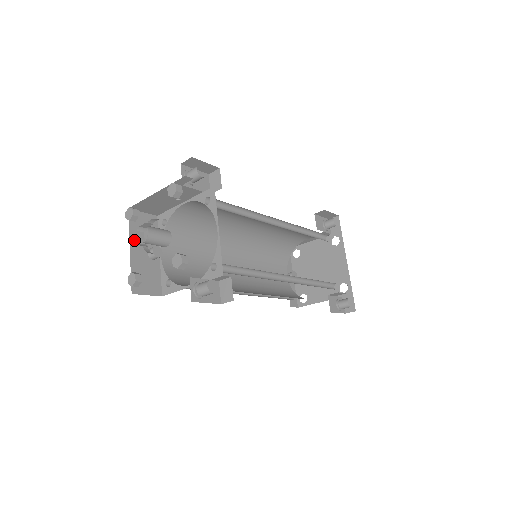
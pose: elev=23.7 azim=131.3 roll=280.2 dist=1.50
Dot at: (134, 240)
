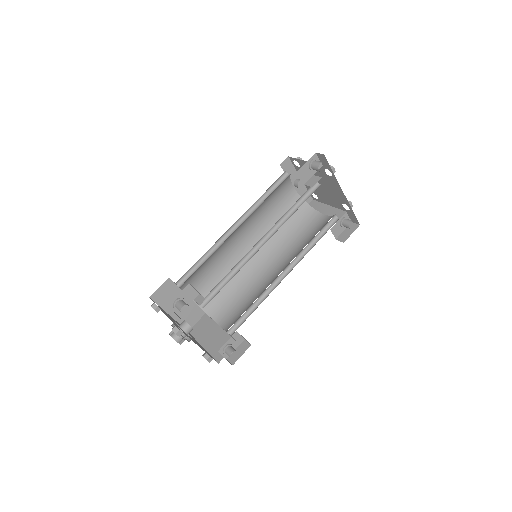
Dot at: (167, 308)
